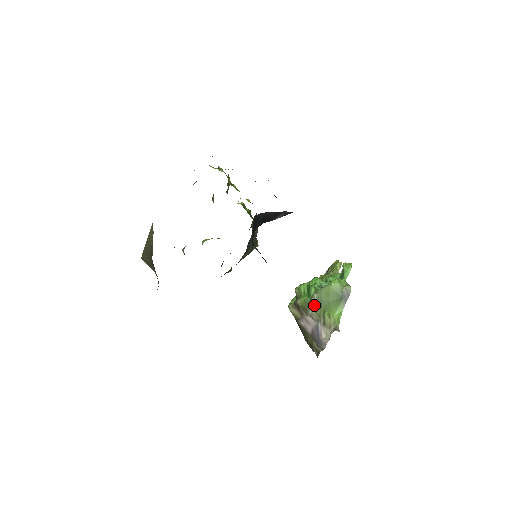
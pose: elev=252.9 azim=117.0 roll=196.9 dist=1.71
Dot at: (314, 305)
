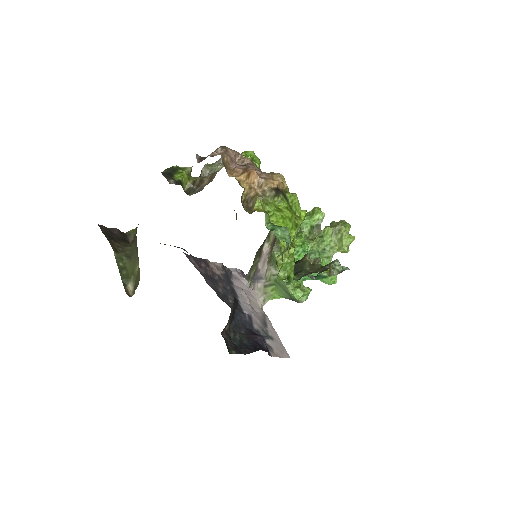
Dot at: (275, 273)
